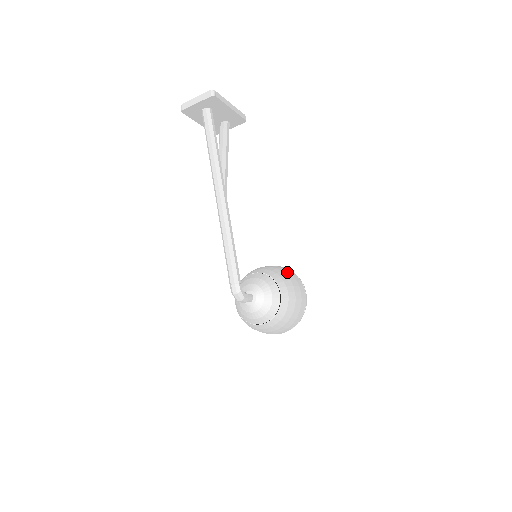
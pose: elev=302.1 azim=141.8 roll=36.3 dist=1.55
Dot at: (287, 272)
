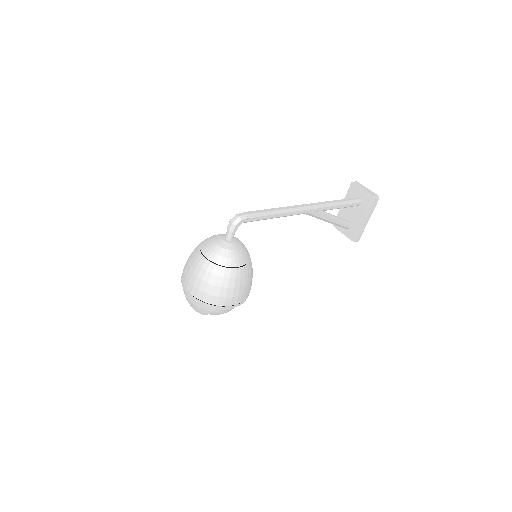
Dot at: occluded
